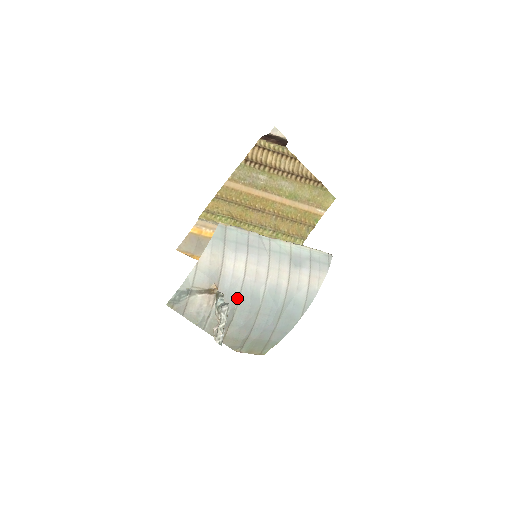
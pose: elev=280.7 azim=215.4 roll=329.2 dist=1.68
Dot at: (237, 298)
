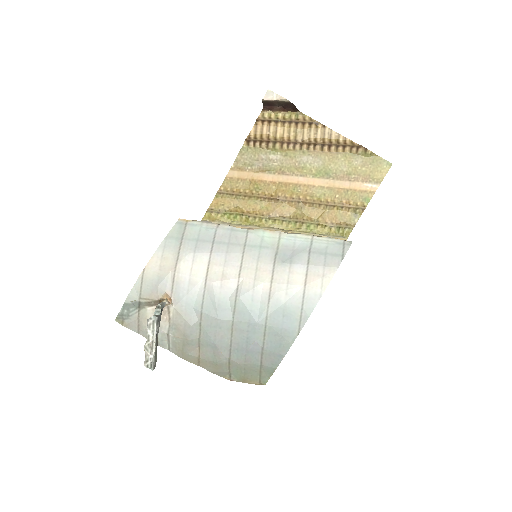
Dot at: (199, 310)
